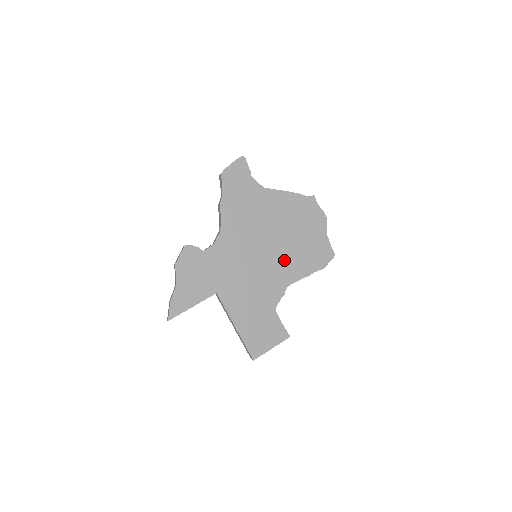
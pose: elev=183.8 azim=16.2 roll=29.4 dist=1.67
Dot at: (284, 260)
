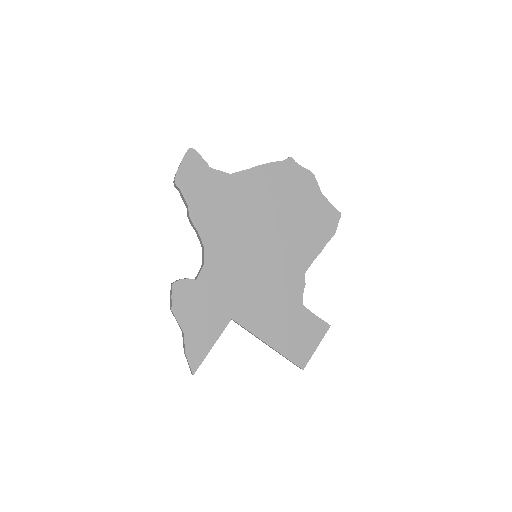
Dot at: (289, 246)
